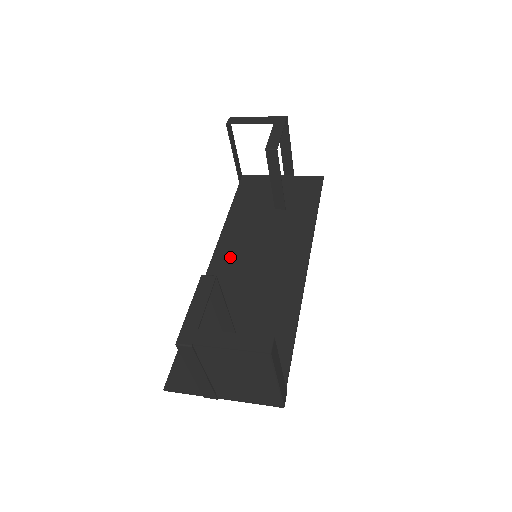
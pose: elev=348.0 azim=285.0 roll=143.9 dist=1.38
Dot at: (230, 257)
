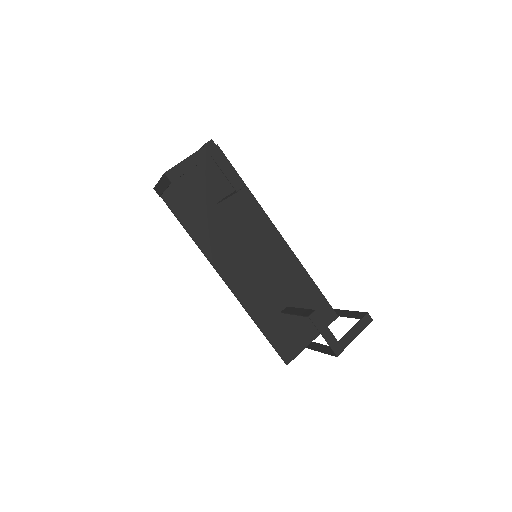
Dot at: (232, 267)
